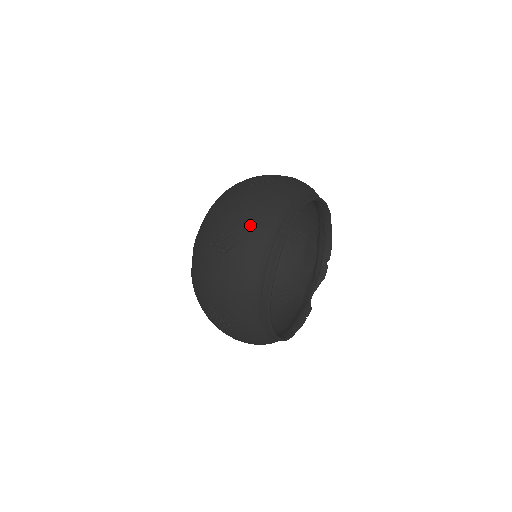
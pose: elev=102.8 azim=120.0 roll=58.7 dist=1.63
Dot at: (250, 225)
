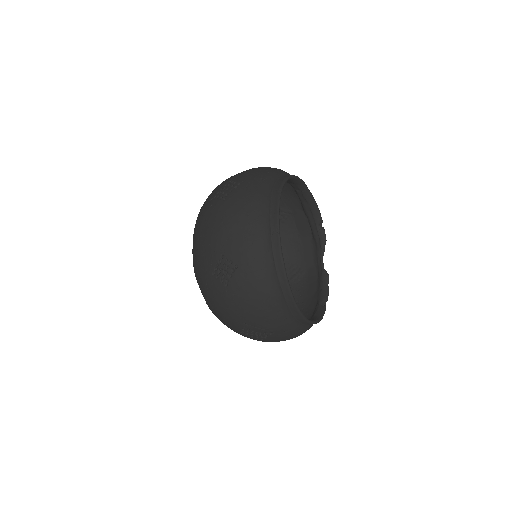
Dot at: (241, 241)
